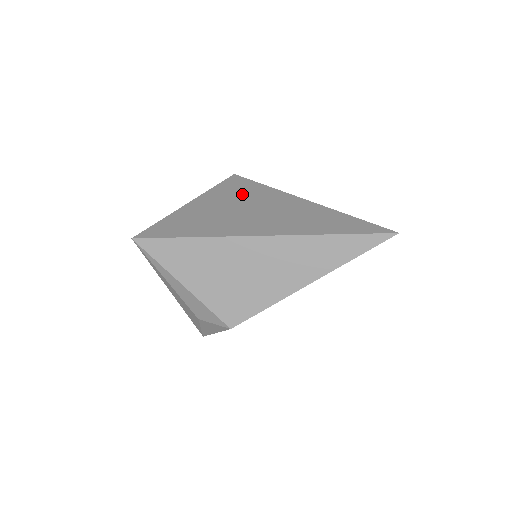
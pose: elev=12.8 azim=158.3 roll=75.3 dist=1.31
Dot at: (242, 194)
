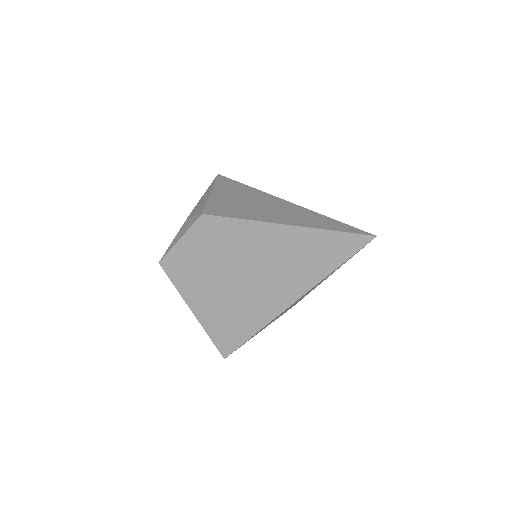
Dot at: occluded
